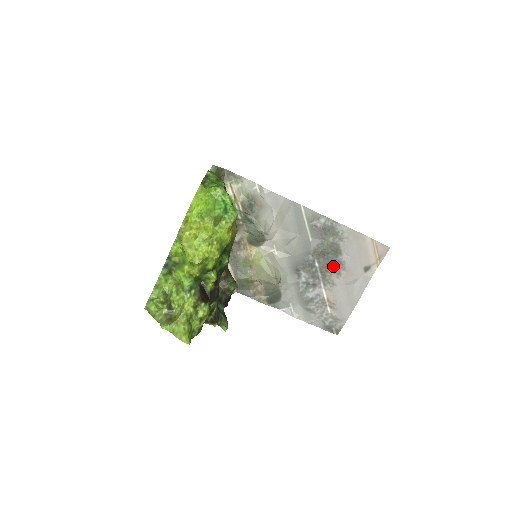
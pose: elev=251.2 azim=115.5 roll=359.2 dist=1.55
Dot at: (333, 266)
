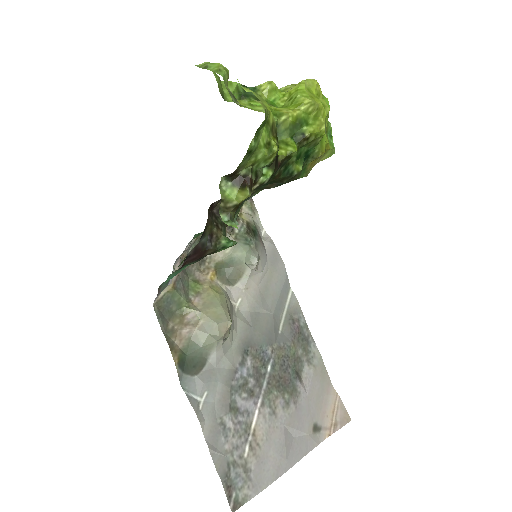
Dot at: (286, 387)
